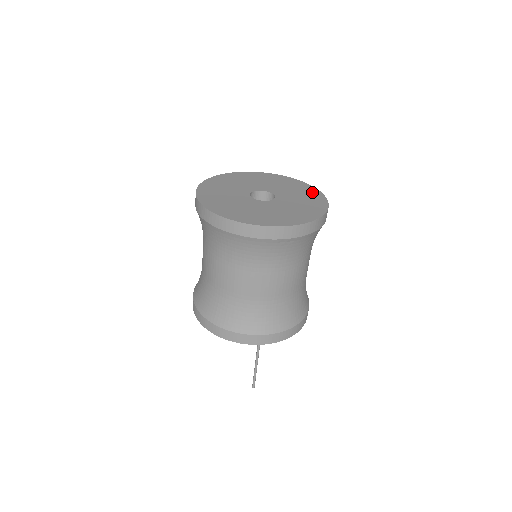
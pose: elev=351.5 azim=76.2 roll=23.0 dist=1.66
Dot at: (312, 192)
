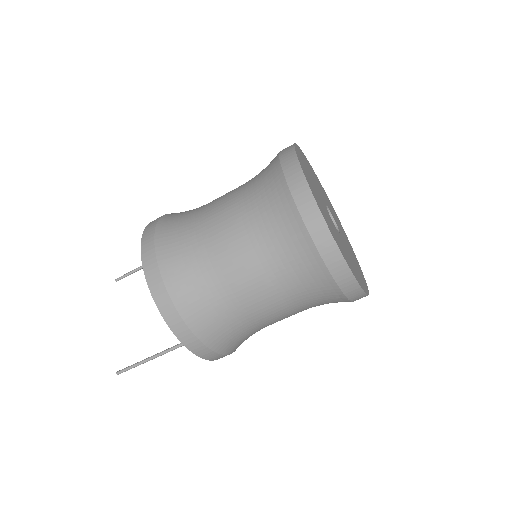
Dot at: occluded
